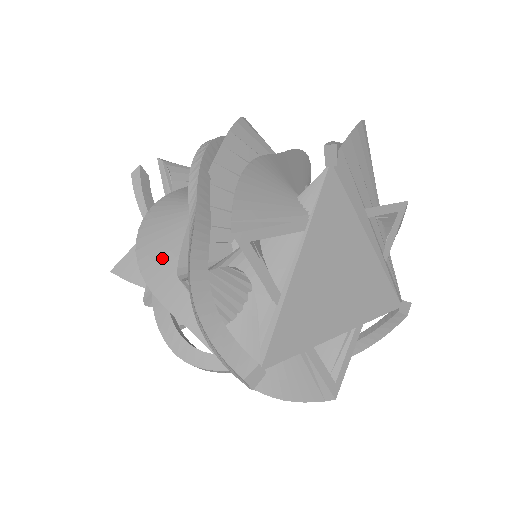
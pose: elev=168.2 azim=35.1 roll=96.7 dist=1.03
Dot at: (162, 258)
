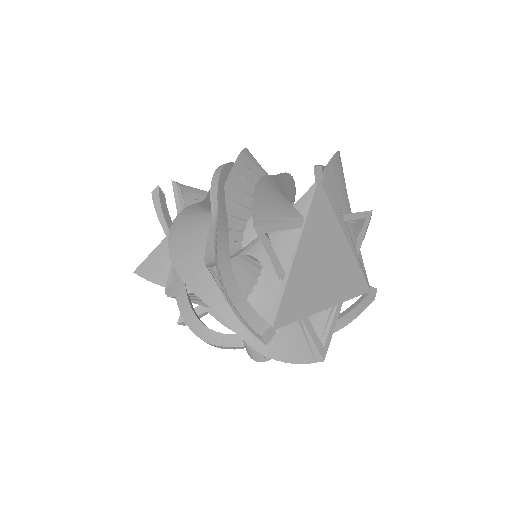
Dot at: (188, 254)
